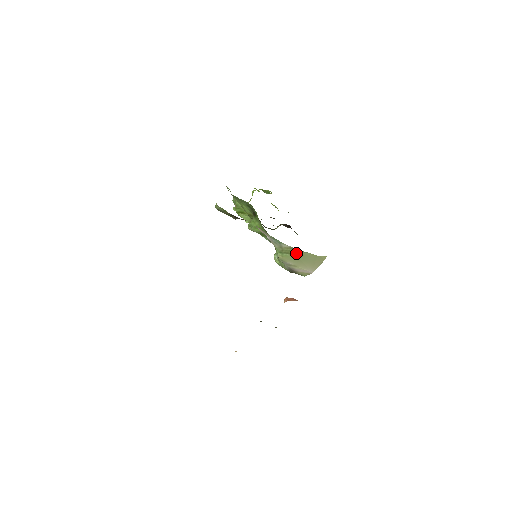
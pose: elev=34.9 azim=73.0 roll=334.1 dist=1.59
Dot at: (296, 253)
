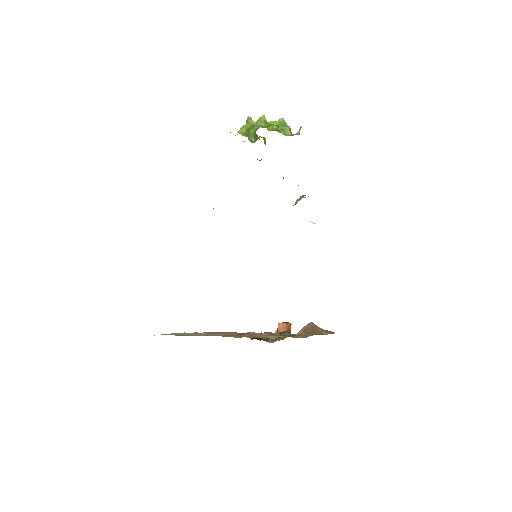
Dot at: occluded
